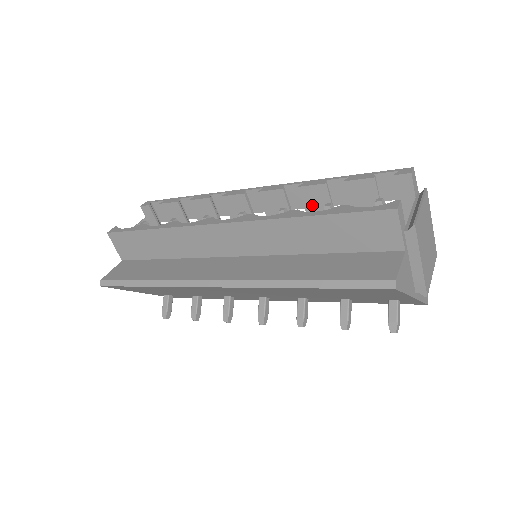
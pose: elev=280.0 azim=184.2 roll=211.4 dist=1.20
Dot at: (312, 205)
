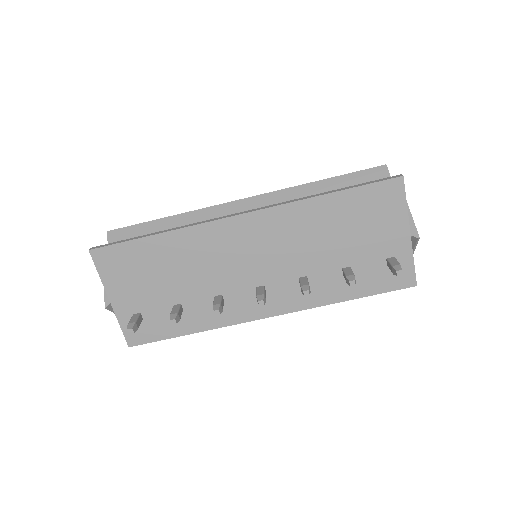
Dot at: occluded
